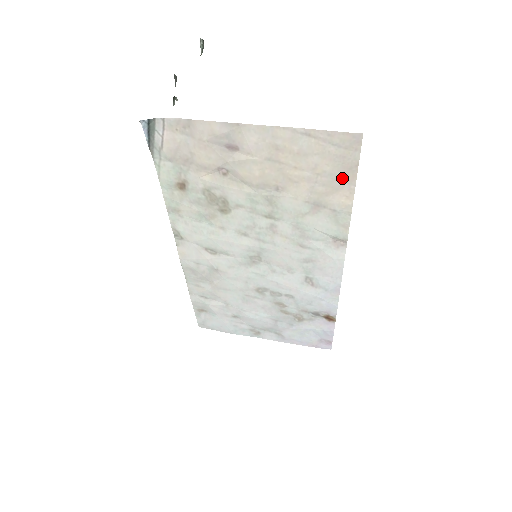
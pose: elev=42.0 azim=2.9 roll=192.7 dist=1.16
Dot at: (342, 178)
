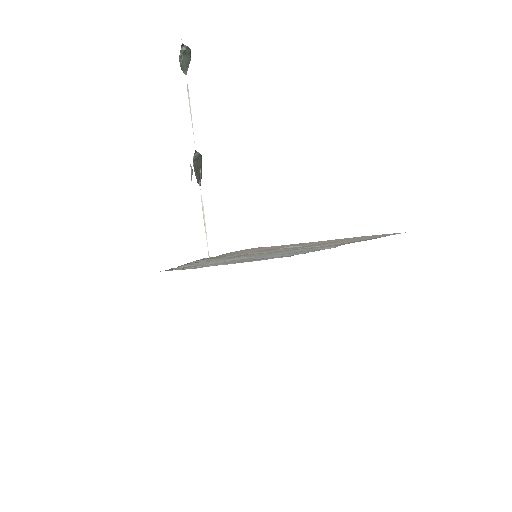
Dot at: occluded
